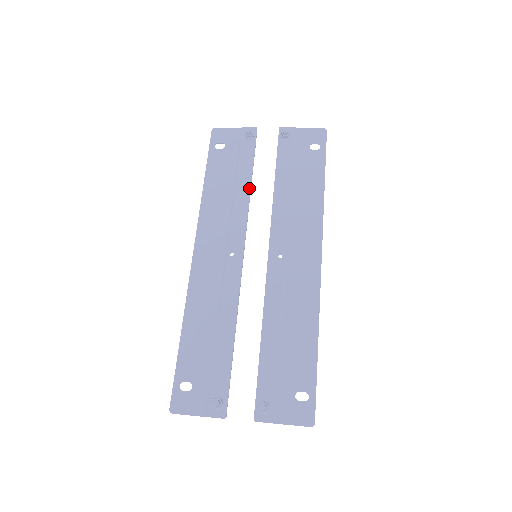
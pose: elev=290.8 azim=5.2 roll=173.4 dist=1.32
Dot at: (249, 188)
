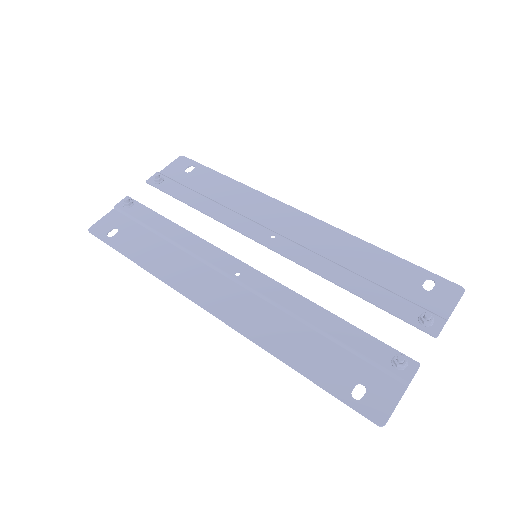
Dot at: (181, 229)
